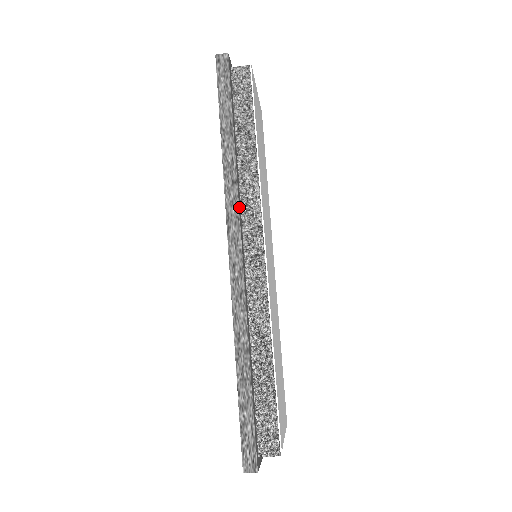
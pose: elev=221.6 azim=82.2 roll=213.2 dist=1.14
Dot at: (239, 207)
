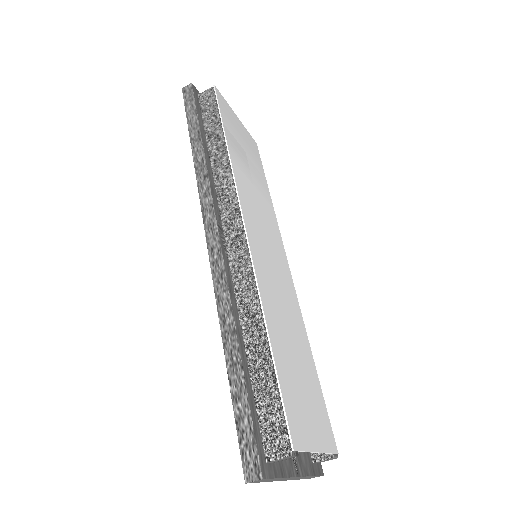
Dot at: (213, 196)
